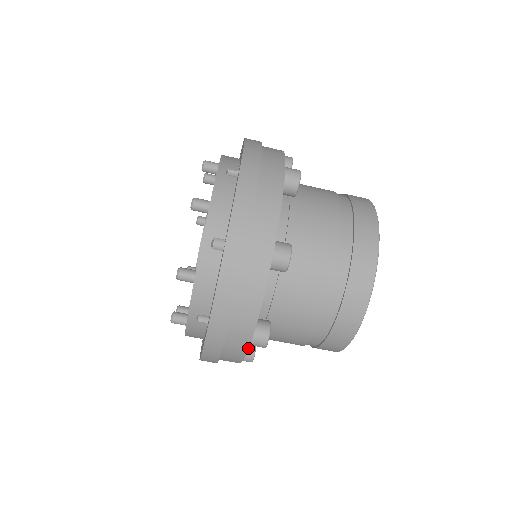
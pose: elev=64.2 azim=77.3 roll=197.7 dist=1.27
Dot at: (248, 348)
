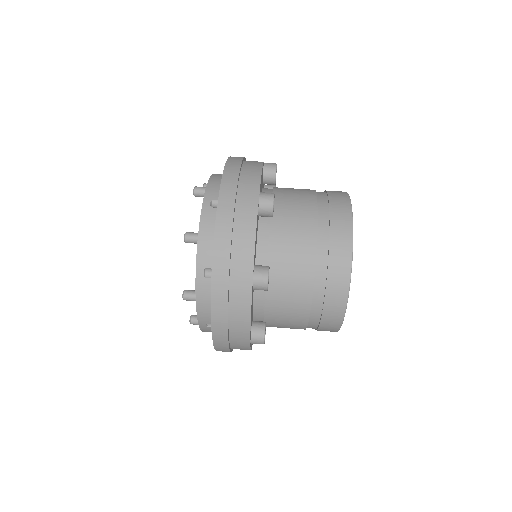
Dot at: (258, 202)
